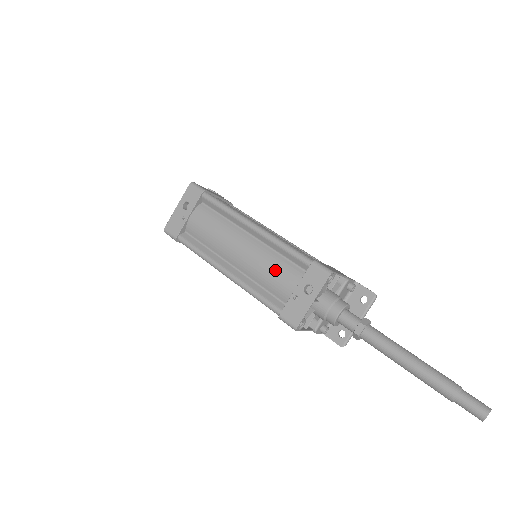
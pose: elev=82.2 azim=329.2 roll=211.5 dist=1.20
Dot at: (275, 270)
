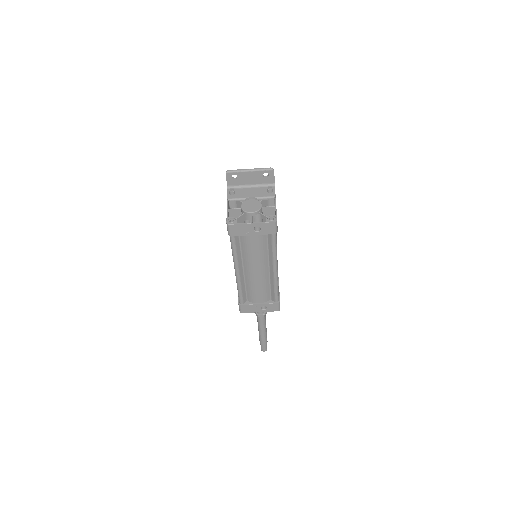
Dot at: (261, 292)
